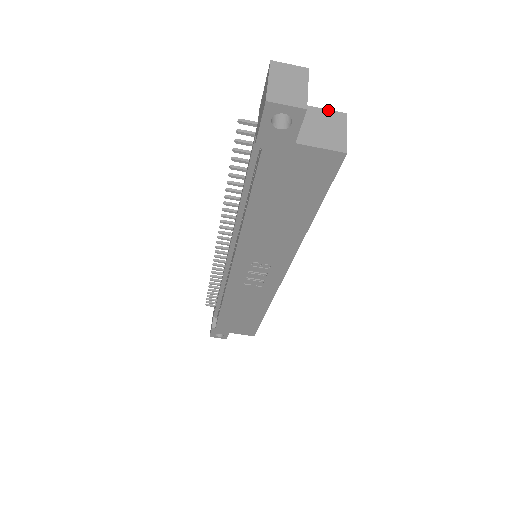
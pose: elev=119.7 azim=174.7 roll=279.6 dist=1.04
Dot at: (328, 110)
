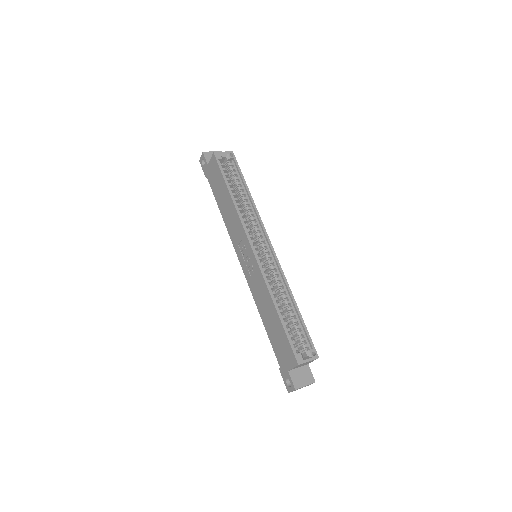
Dot at: occluded
